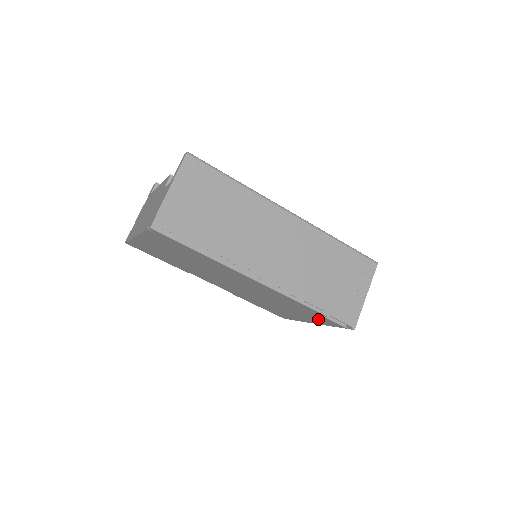
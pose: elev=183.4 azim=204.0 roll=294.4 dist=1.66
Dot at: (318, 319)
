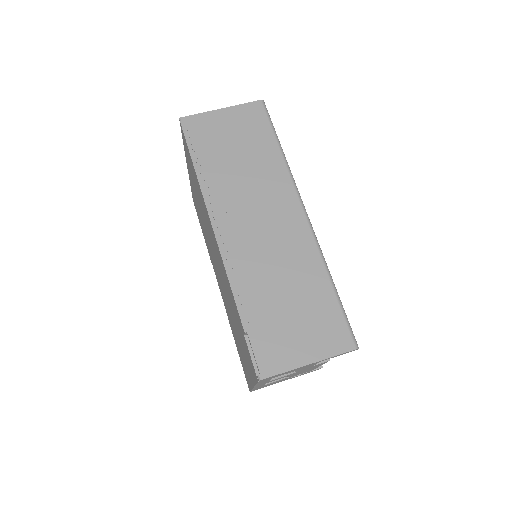
Dot at: occluded
